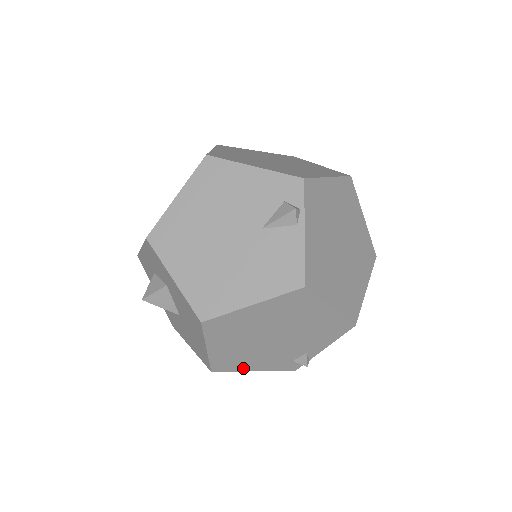
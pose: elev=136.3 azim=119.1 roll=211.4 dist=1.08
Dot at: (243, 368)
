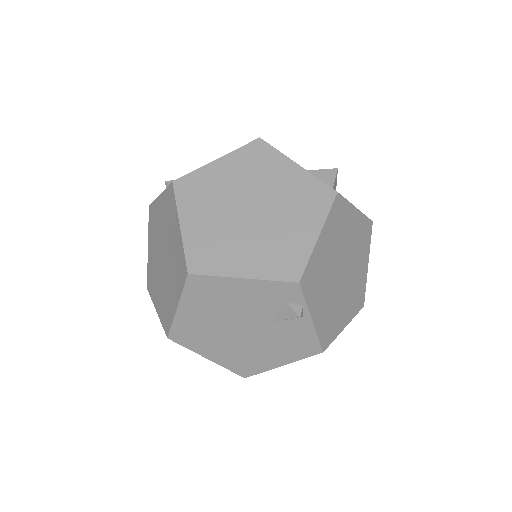
Dot at: occluded
